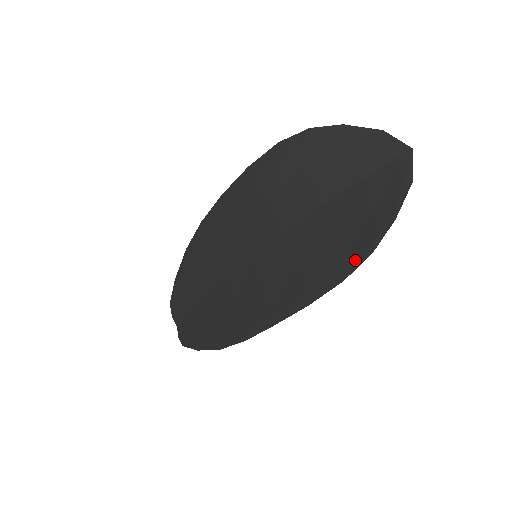
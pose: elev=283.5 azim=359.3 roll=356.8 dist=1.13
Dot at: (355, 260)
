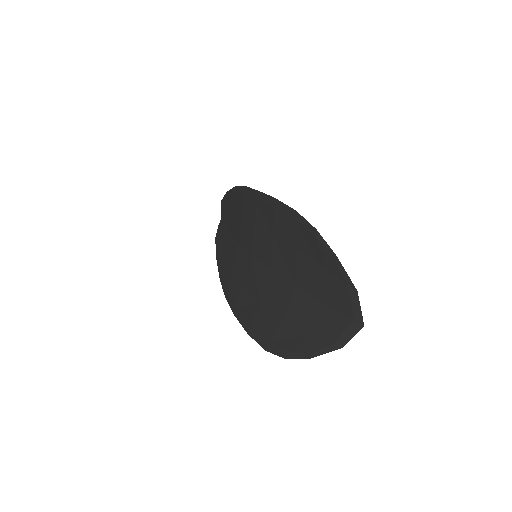
Dot at: (278, 349)
